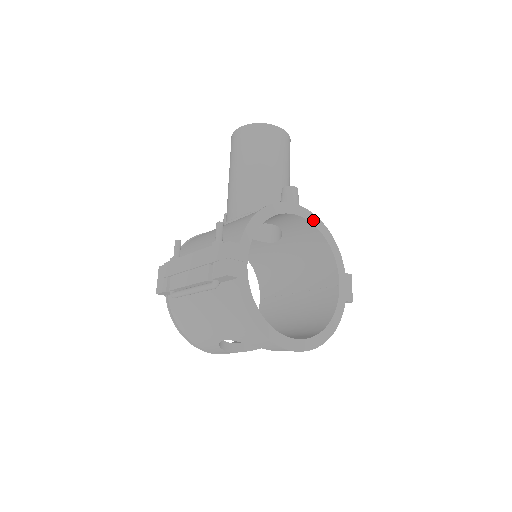
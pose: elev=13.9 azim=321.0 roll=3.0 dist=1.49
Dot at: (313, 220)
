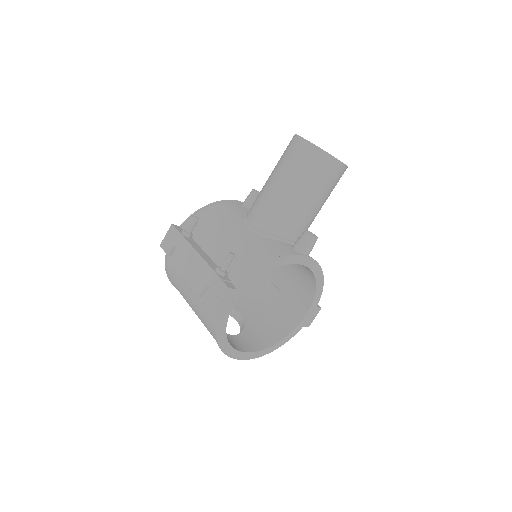
Dot at: (314, 268)
